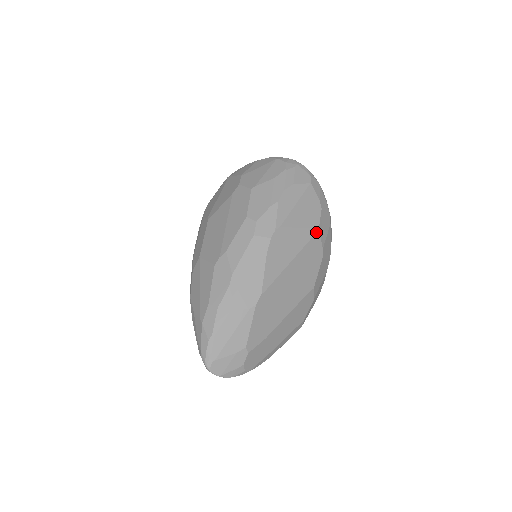
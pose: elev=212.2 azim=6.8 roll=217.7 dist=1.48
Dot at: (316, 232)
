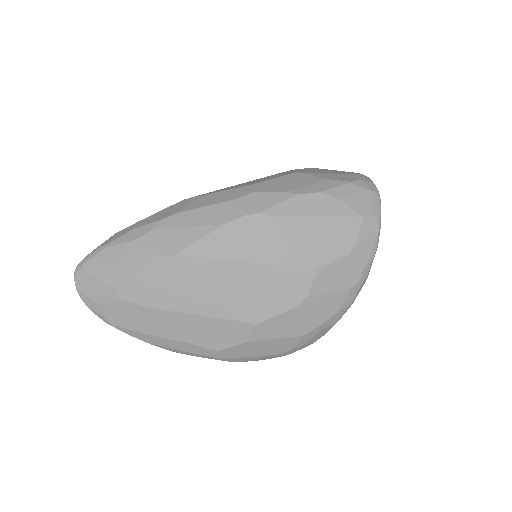
Dot at: (312, 268)
